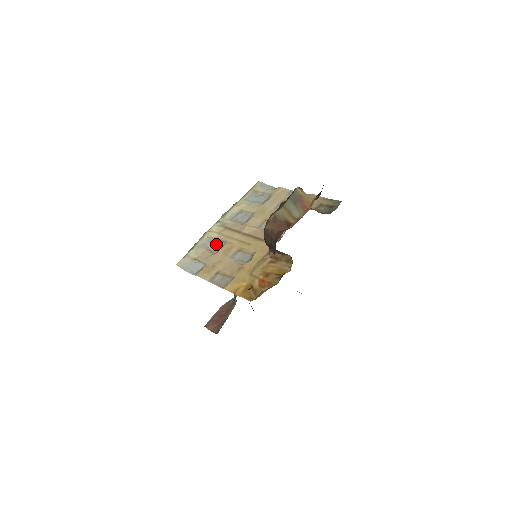
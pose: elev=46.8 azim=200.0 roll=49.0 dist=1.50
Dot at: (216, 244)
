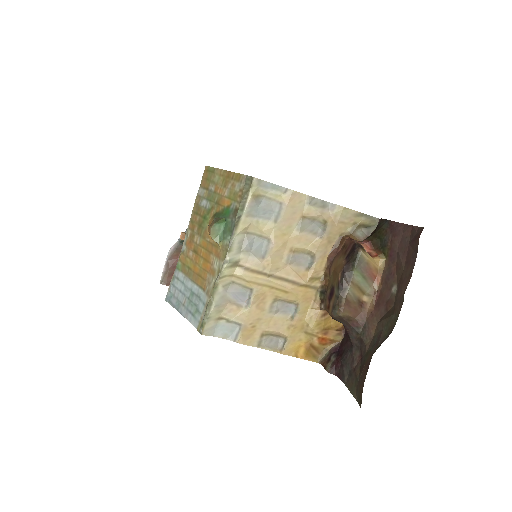
Dot at: (238, 293)
